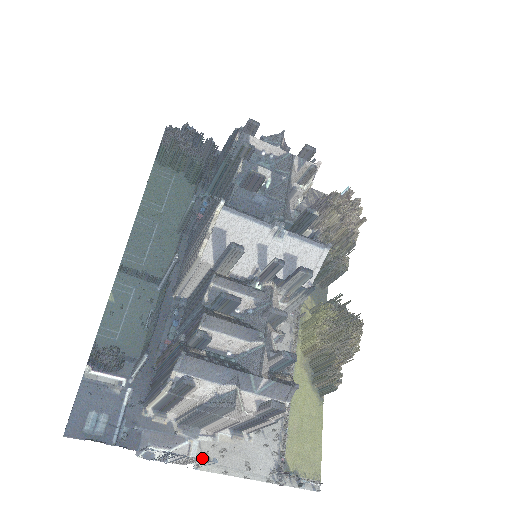
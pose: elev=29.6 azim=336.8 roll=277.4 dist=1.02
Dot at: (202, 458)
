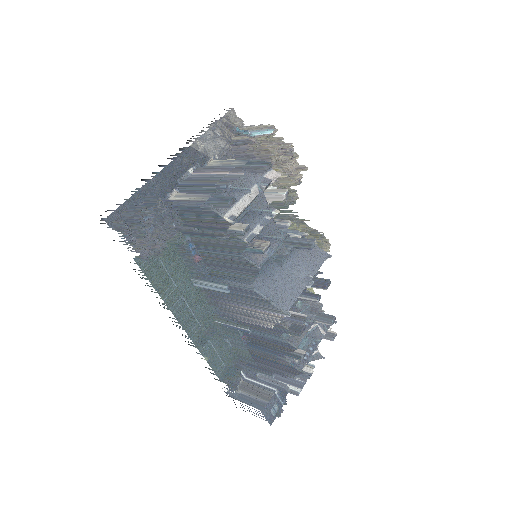
Dot at: occluded
